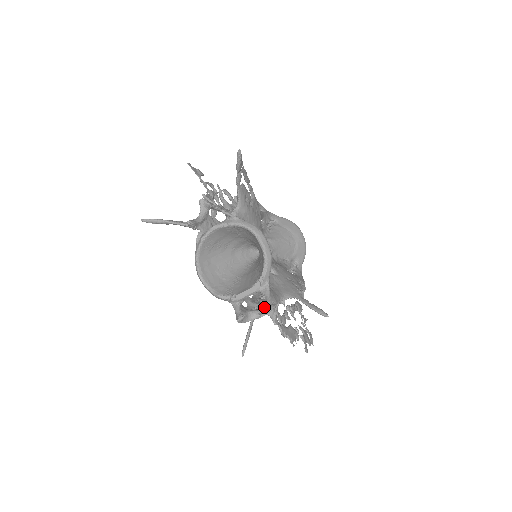
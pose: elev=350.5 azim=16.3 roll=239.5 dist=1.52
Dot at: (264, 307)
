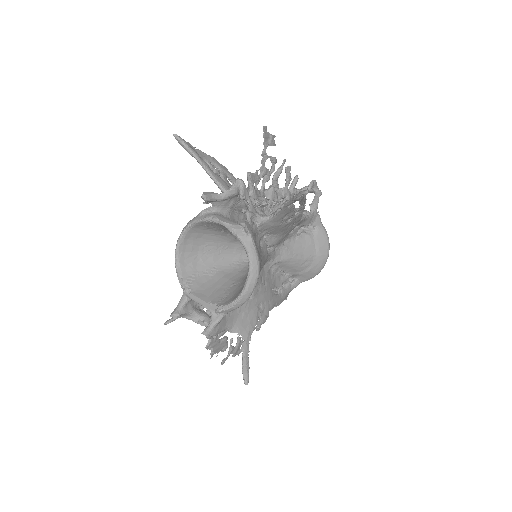
Dot at: occluded
